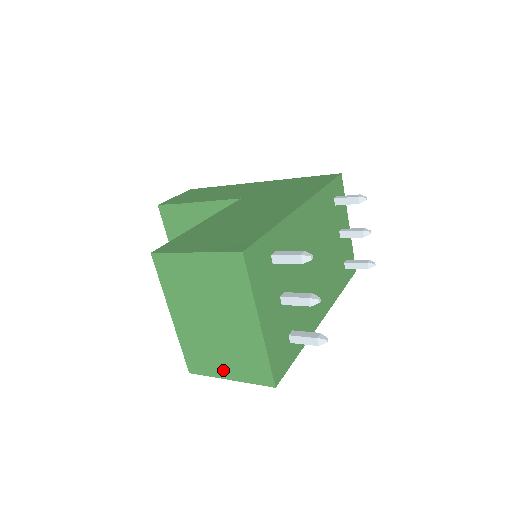
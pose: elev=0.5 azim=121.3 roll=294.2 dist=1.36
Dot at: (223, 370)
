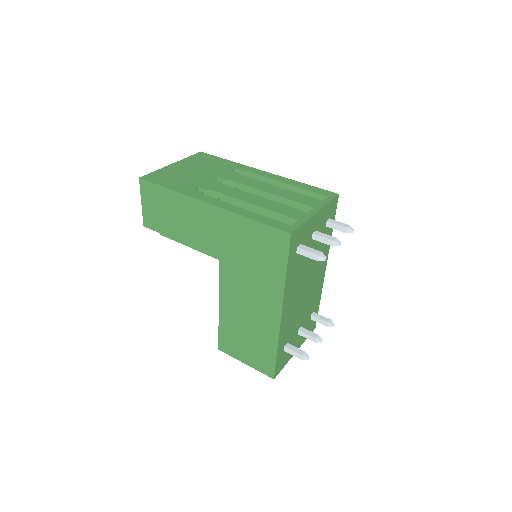
Dot at: occluded
